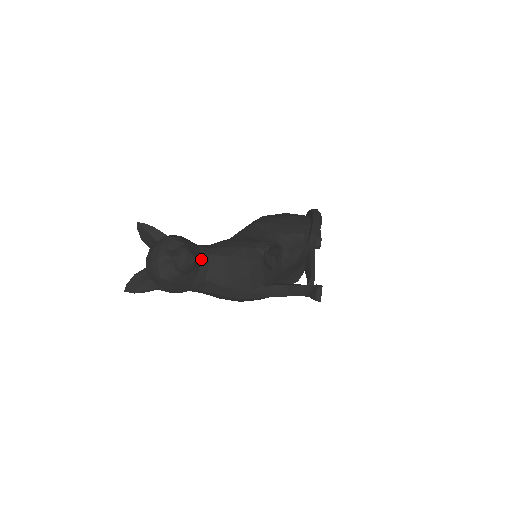
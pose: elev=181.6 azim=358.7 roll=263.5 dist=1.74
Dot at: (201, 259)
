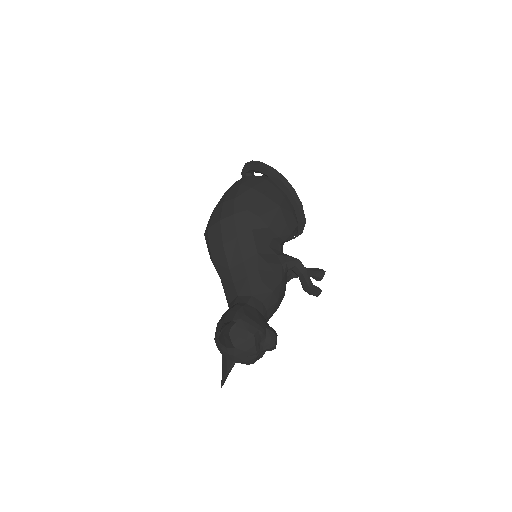
Dot at: occluded
